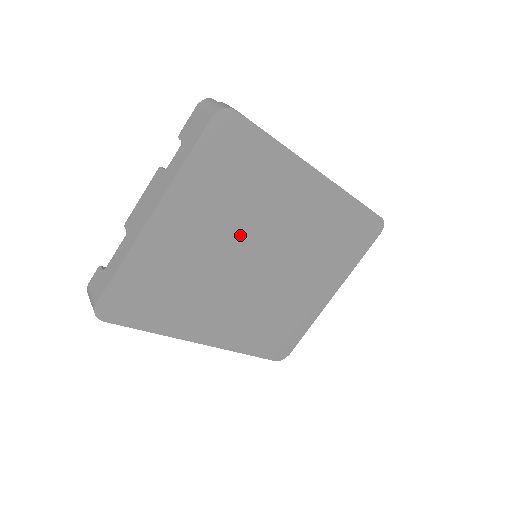
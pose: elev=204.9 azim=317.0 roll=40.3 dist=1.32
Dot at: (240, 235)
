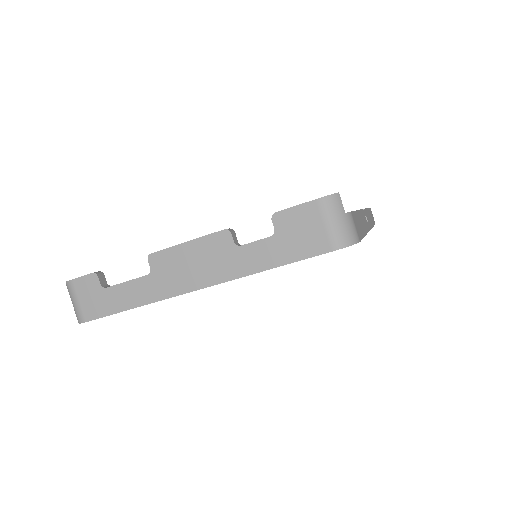
Dot at: occluded
